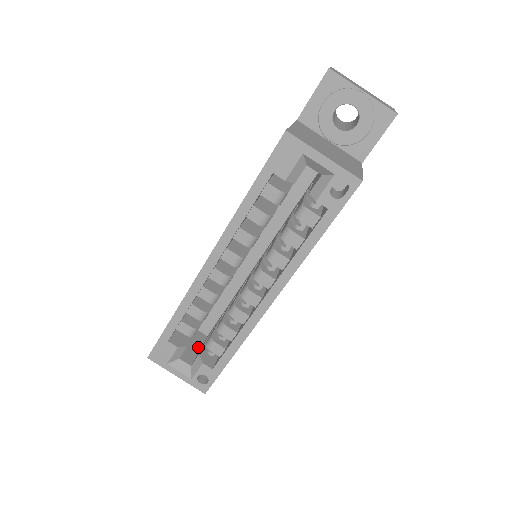
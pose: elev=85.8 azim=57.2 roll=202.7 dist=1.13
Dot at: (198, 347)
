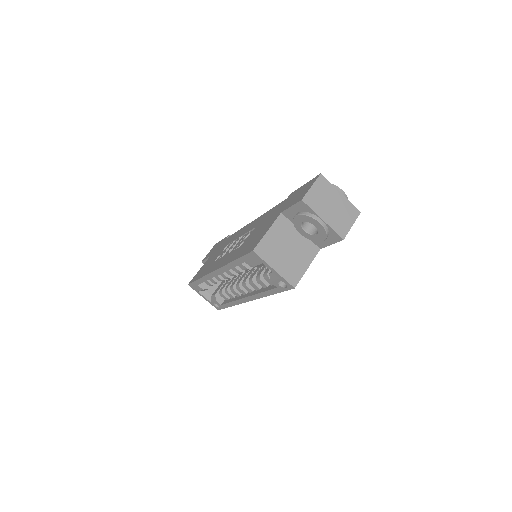
Dot at: occluded
